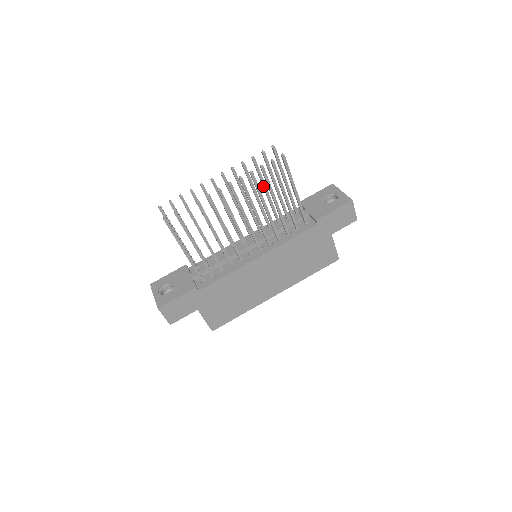
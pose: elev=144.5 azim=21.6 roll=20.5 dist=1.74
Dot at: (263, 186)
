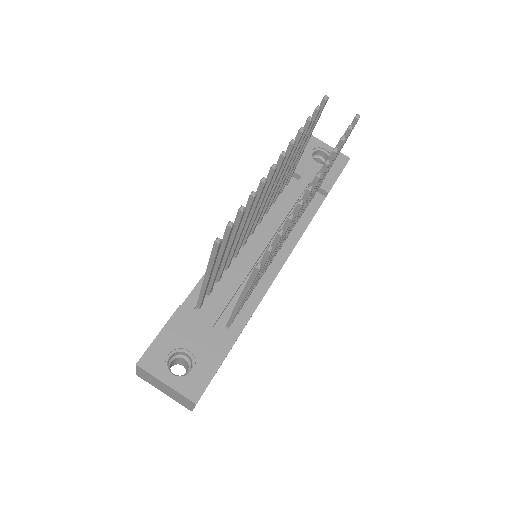
Dot at: (294, 158)
